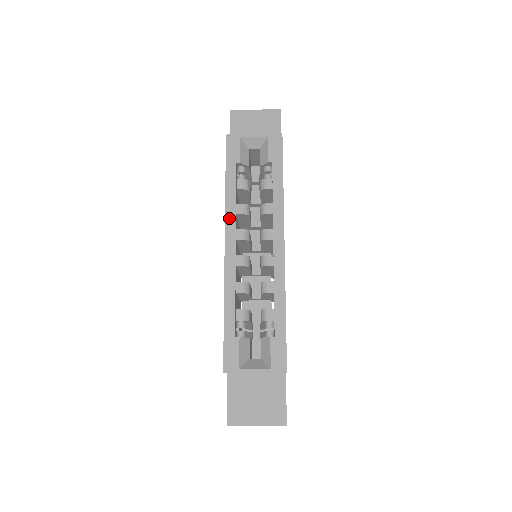
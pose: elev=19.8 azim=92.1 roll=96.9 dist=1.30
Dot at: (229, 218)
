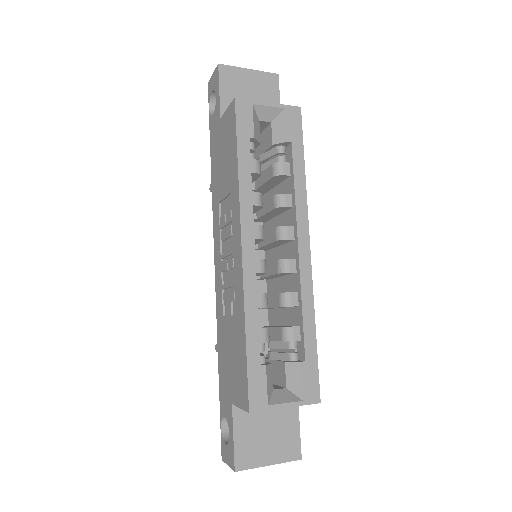
Dot at: (245, 210)
